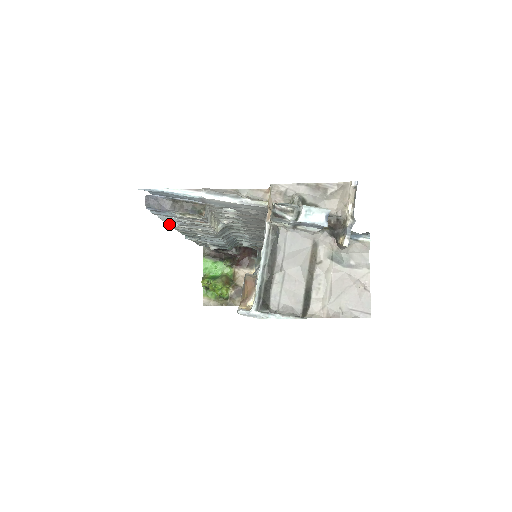
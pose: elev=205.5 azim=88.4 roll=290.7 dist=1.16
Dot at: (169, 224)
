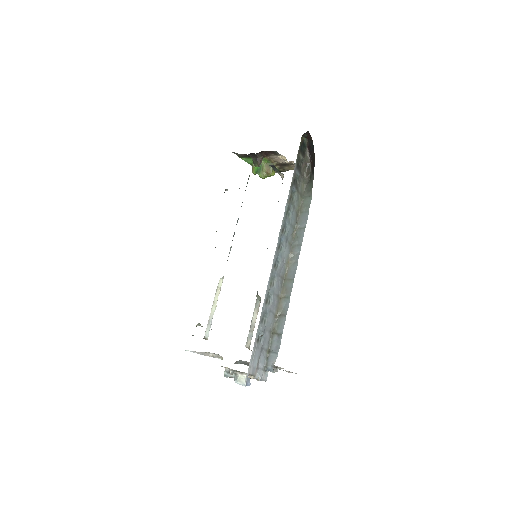
Dot at: occluded
